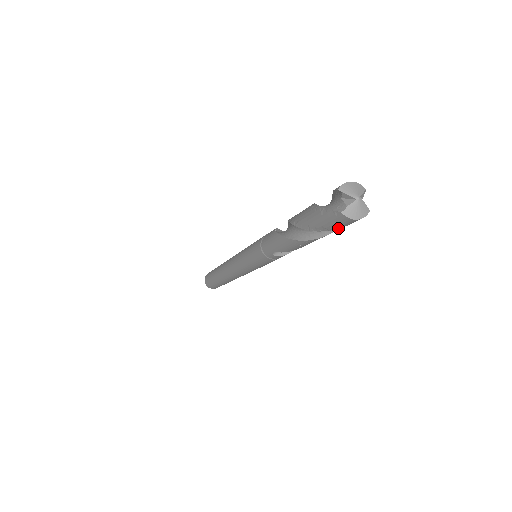
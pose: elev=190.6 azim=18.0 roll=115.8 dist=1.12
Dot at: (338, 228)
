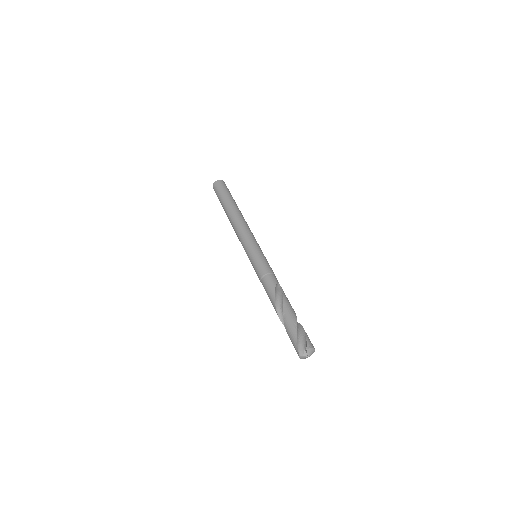
Dot at: occluded
